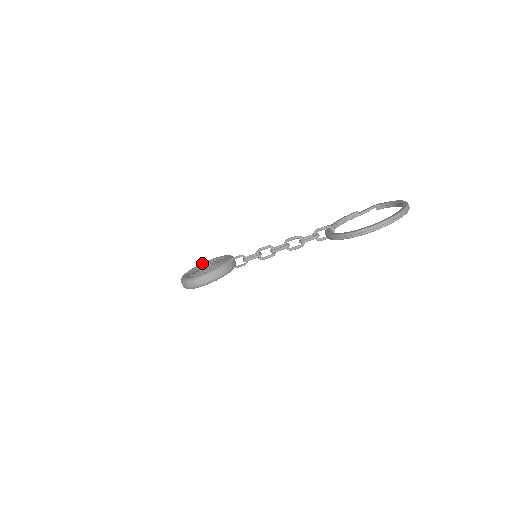
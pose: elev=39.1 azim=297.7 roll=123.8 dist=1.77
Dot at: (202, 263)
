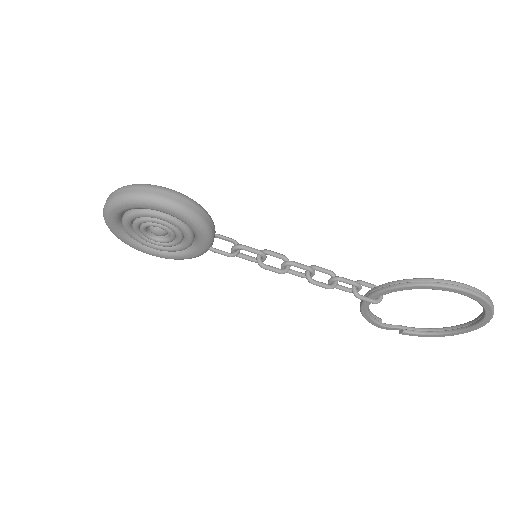
Dot at: occluded
